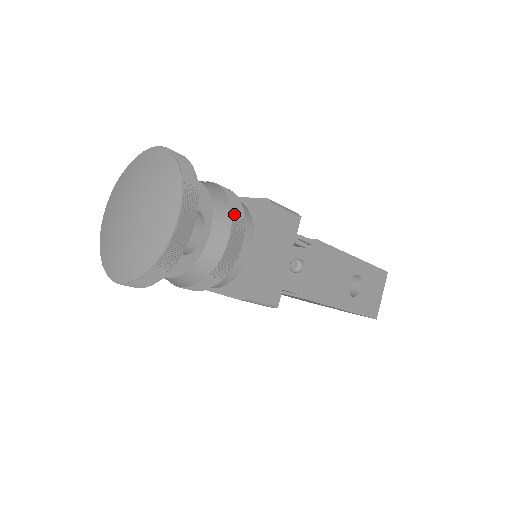
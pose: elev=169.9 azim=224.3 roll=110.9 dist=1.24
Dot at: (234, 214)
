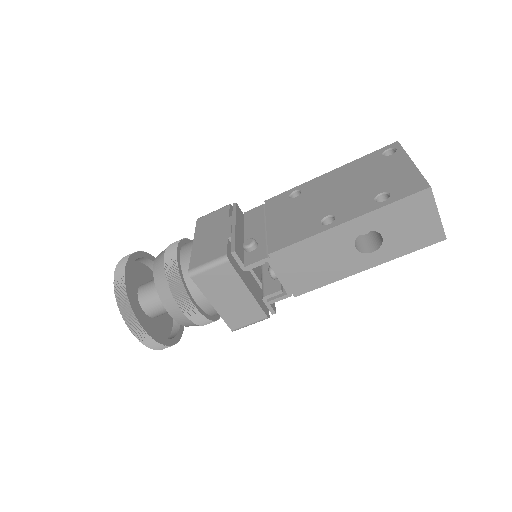
Dot at: (175, 296)
